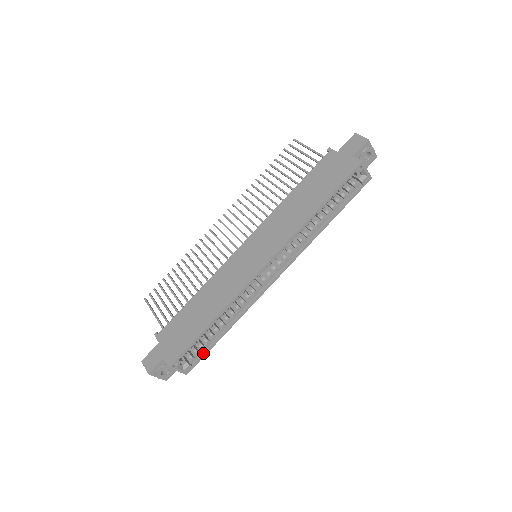
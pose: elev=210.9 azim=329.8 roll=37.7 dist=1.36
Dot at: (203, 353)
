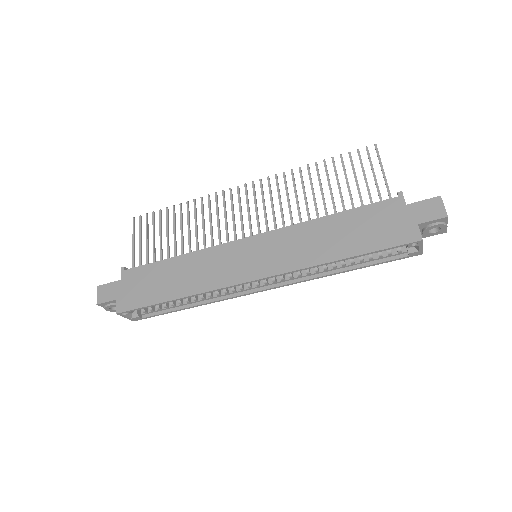
Dot at: (157, 313)
